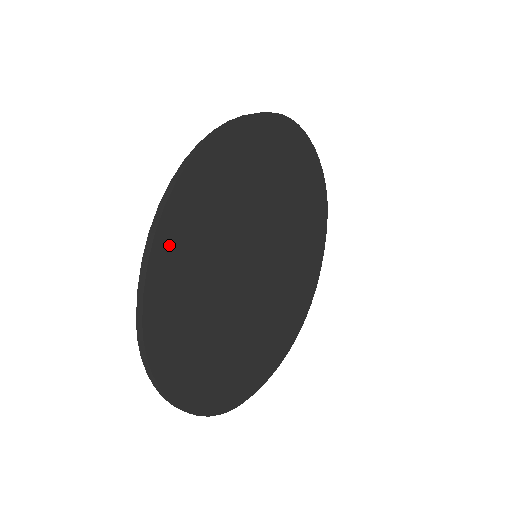
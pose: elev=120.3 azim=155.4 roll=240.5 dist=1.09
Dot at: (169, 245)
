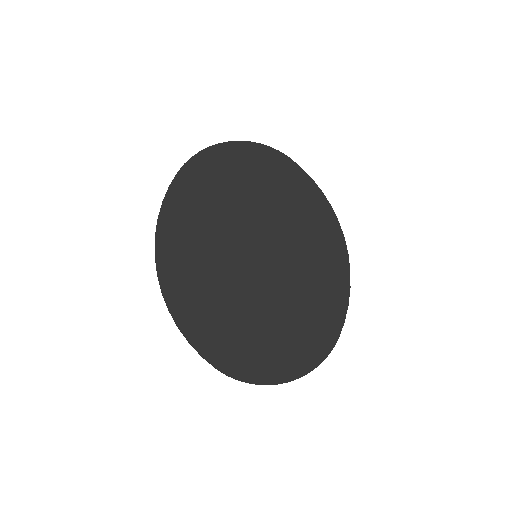
Dot at: (192, 322)
